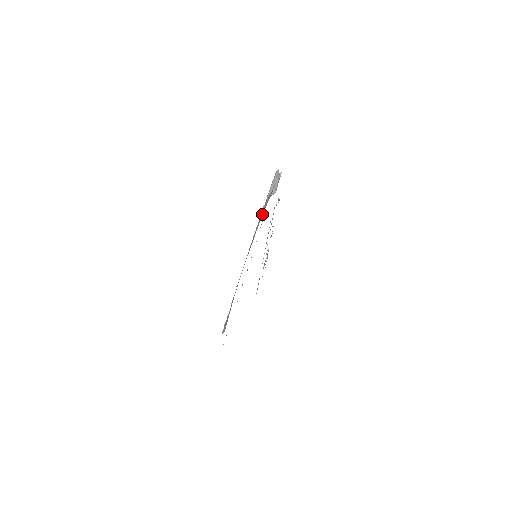
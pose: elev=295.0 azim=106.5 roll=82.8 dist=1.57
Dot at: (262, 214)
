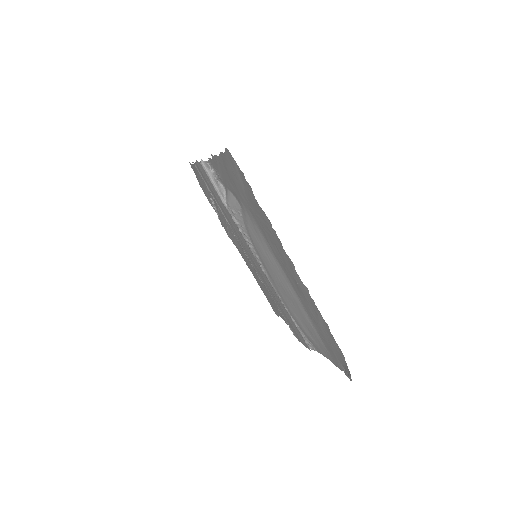
Dot at: (244, 231)
